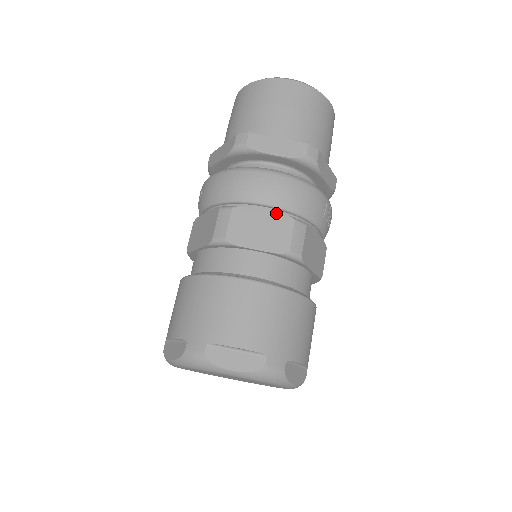
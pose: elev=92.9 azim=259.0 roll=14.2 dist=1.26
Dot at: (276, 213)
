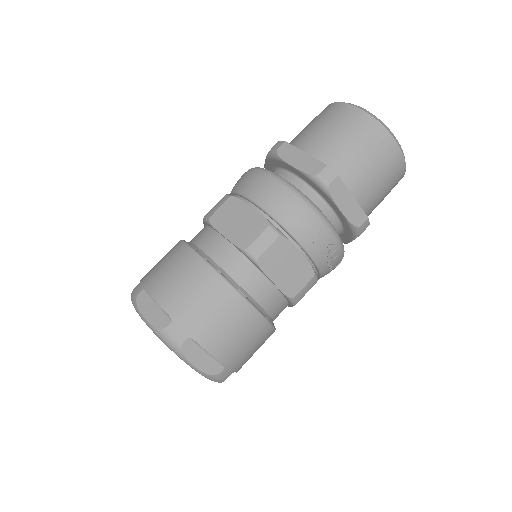
Dot at: (259, 213)
